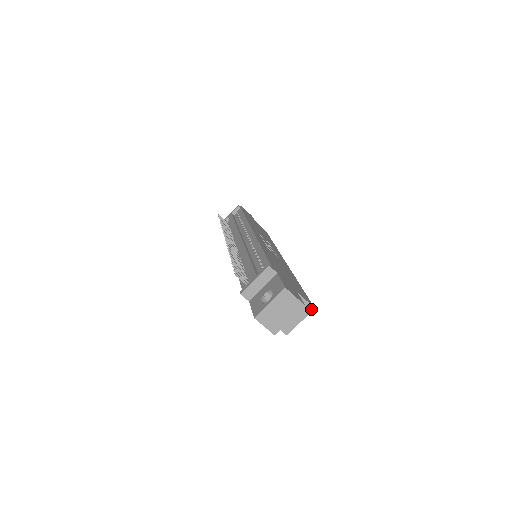
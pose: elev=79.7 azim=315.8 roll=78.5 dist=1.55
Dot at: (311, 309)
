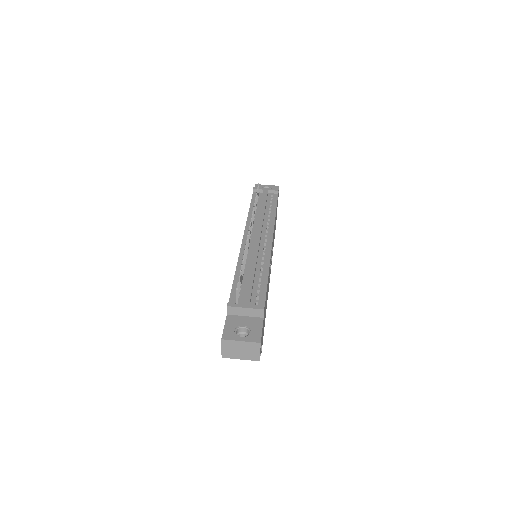
Dot at: occluded
